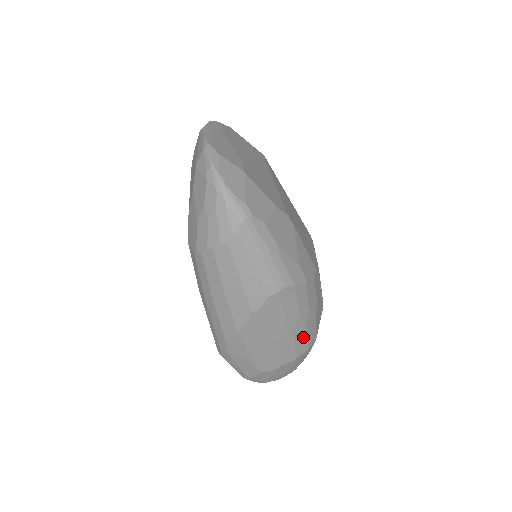
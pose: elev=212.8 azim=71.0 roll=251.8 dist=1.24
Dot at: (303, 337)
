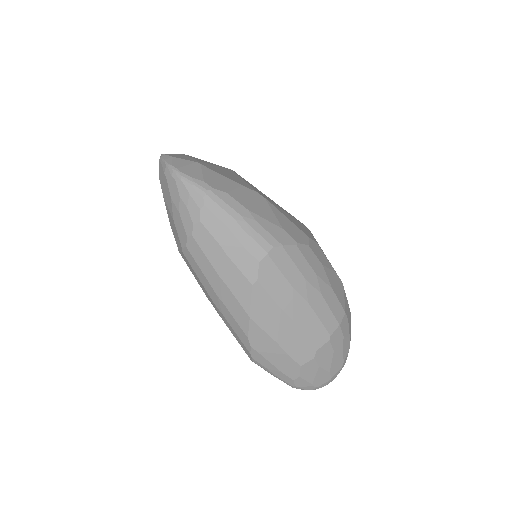
Dot at: (325, 309)
